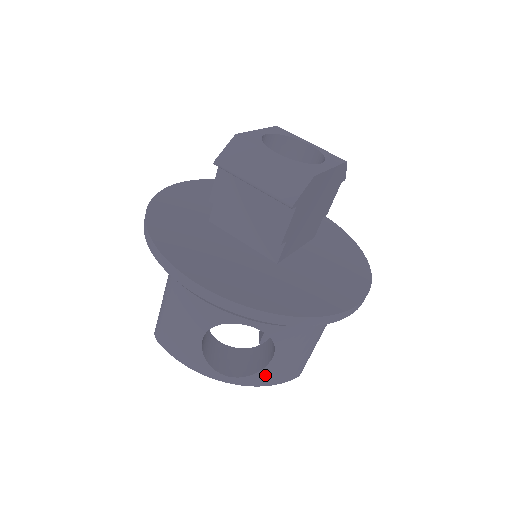
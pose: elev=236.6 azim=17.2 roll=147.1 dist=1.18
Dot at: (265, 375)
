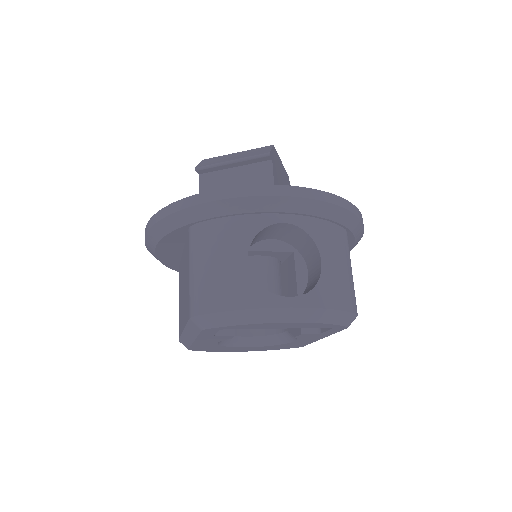
Dot at: (325, 290)
